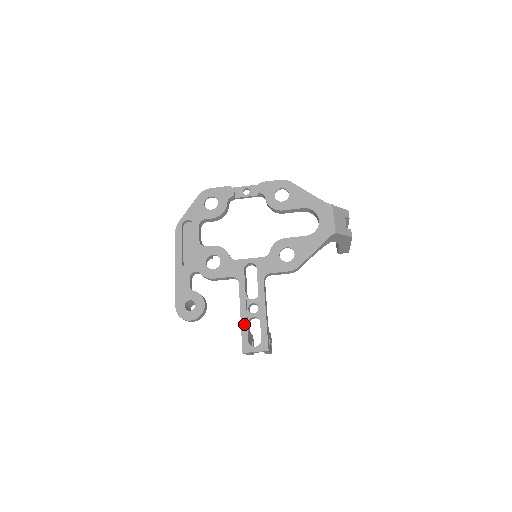
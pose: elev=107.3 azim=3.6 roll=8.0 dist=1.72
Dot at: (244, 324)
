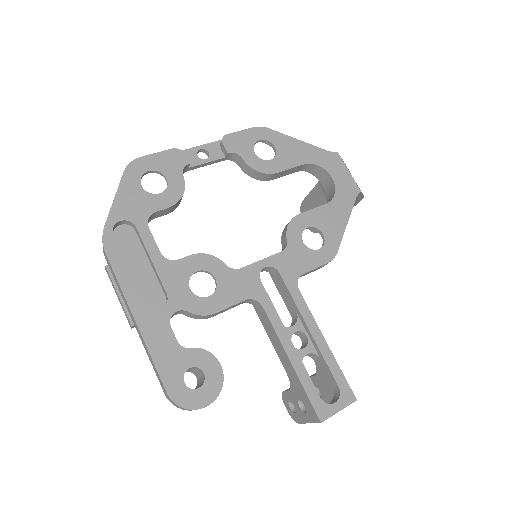
Dot at: (302, 372)
